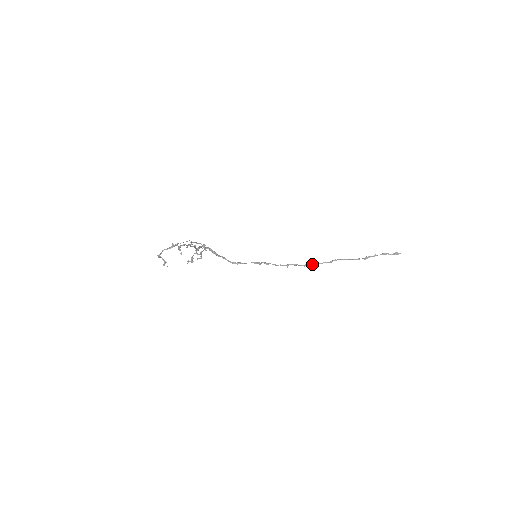
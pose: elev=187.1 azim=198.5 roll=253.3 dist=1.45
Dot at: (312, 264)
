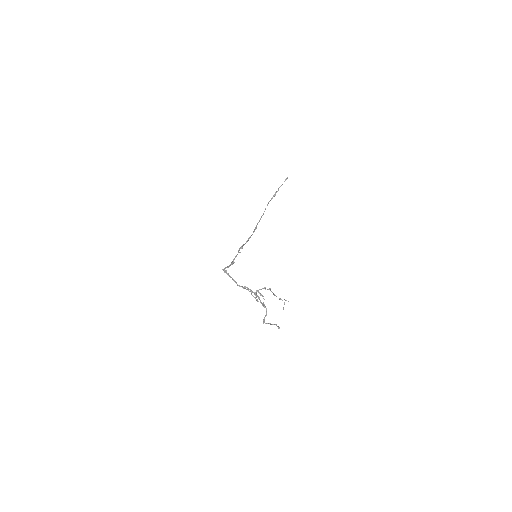
Dot at: (257, 224)
